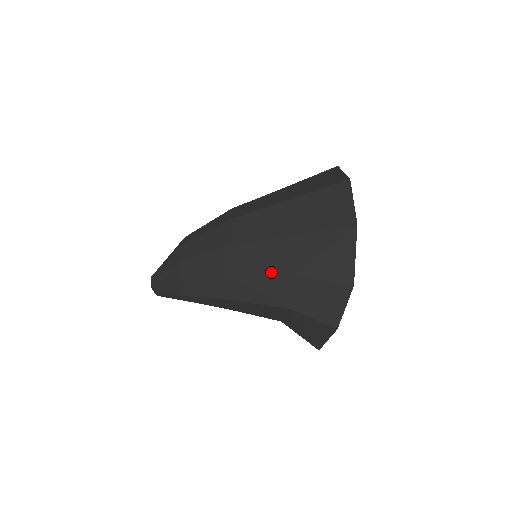
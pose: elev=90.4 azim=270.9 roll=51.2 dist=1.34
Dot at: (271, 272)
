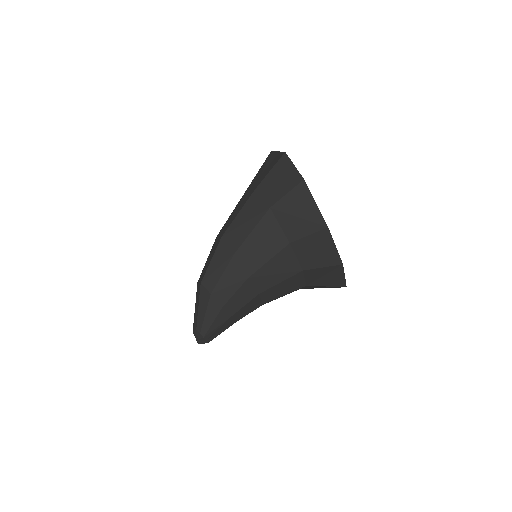
Dot at: (243, 205)
